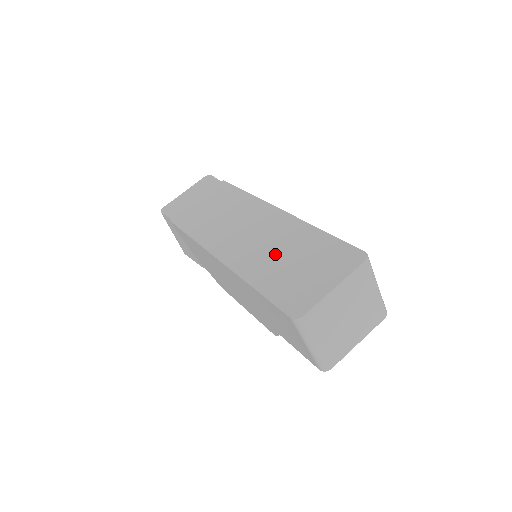
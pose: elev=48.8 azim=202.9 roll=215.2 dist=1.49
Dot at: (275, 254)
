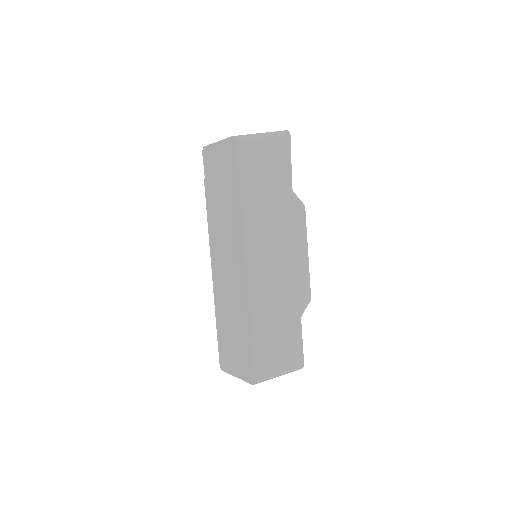
Dot at: (230, 316)
